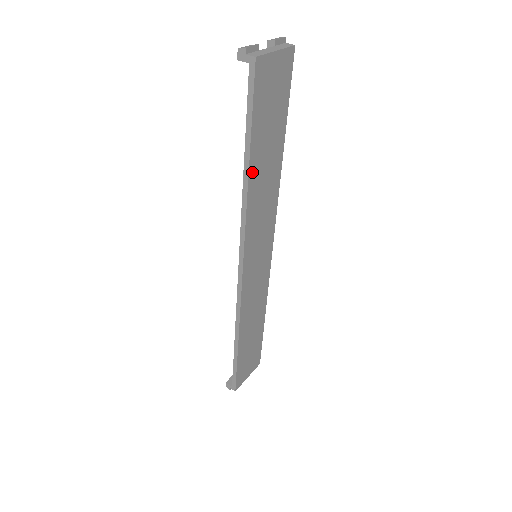
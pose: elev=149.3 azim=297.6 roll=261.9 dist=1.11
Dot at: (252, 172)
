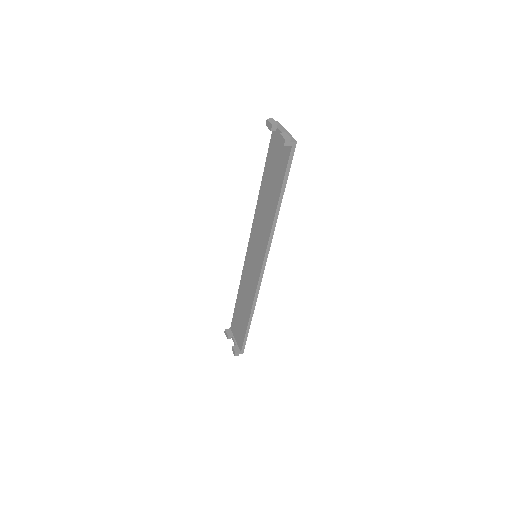
Dot at: (278, 205)
